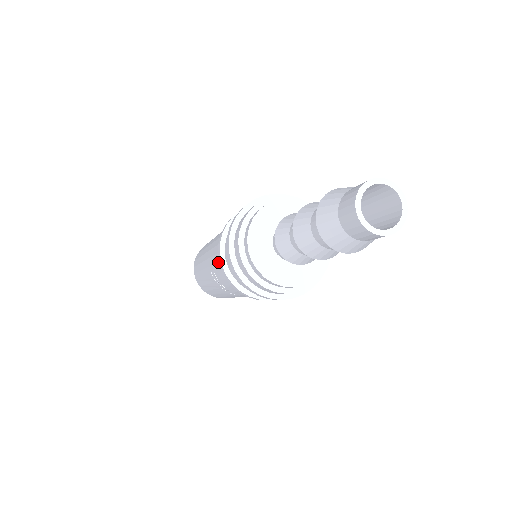
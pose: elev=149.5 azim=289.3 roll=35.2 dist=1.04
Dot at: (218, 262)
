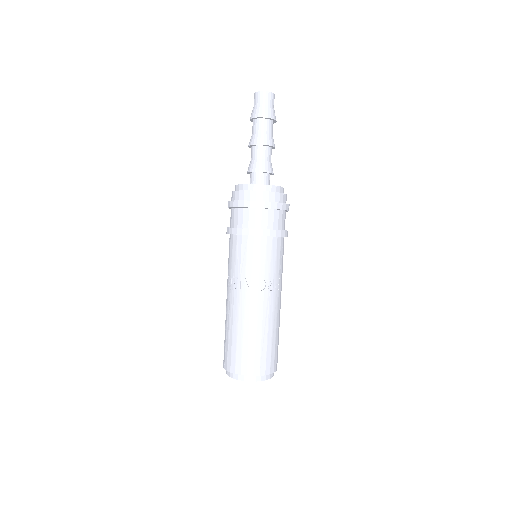
Dot at: (229, 251)
